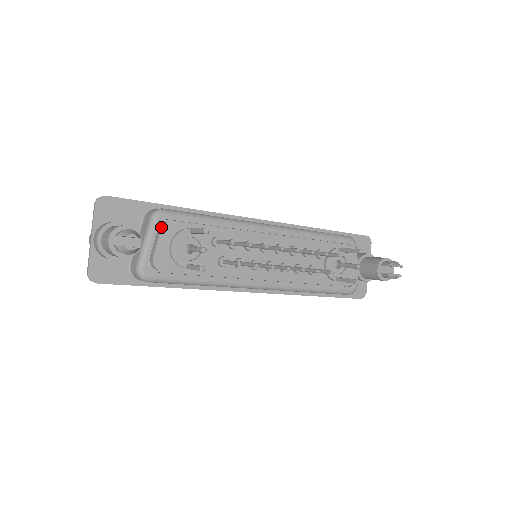
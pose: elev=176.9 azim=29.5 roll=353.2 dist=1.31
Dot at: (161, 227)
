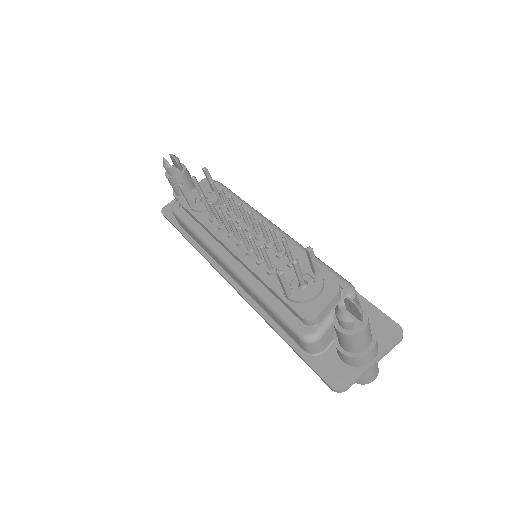
Dot at: (205, 183)
